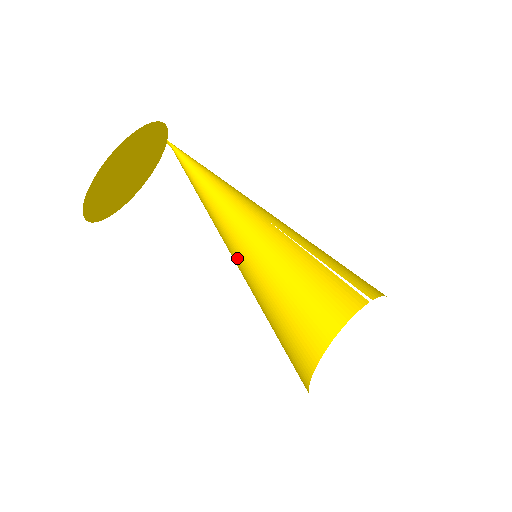
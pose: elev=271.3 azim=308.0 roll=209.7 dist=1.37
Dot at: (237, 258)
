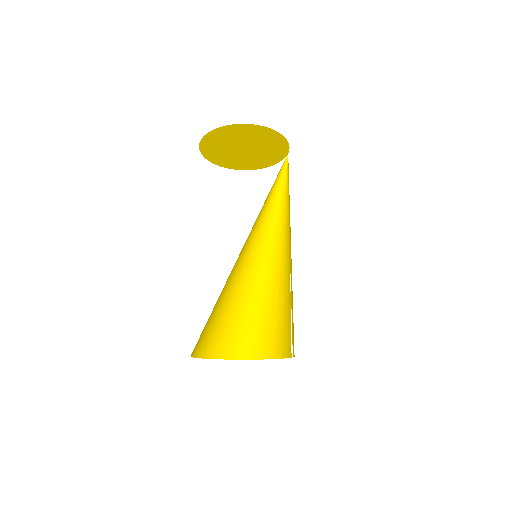
Dot at: (252, 251)
